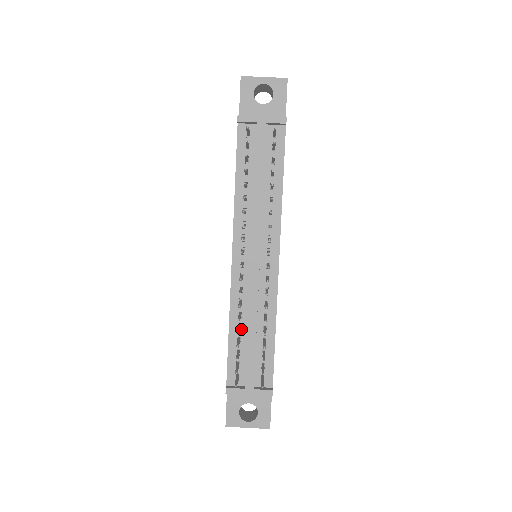
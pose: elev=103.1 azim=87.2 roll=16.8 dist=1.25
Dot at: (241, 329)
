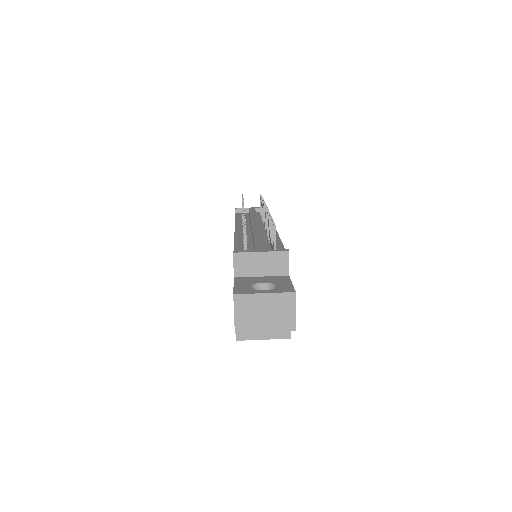
Dot at: (247, 243)
